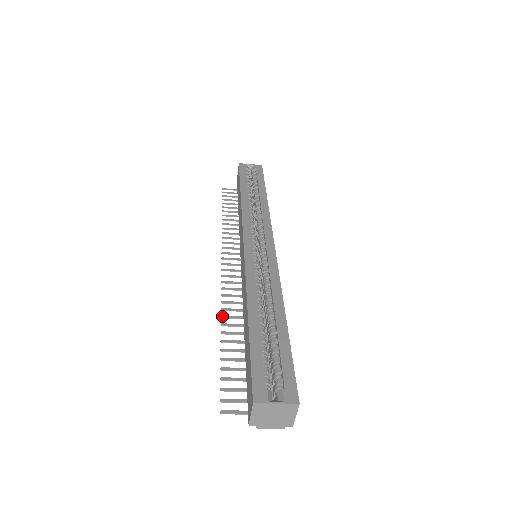
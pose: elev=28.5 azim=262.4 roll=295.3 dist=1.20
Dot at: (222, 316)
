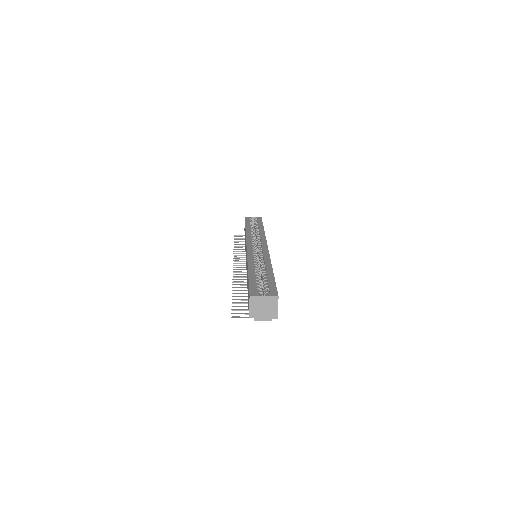
Dot at: (233, 284)
